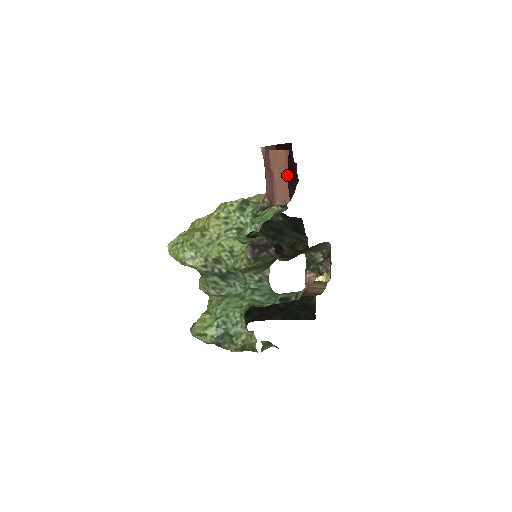
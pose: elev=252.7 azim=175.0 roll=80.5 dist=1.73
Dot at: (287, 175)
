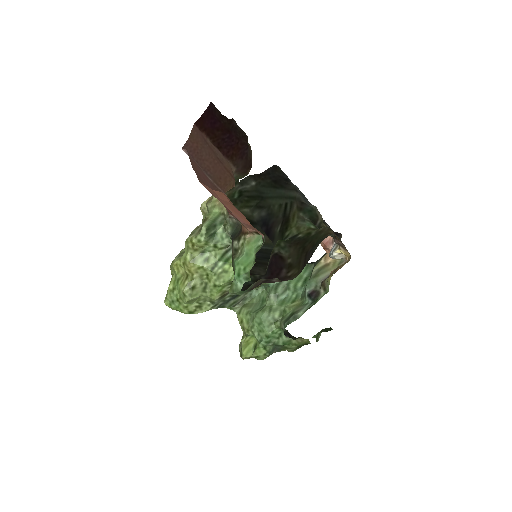
Dot at: (243, 217)
